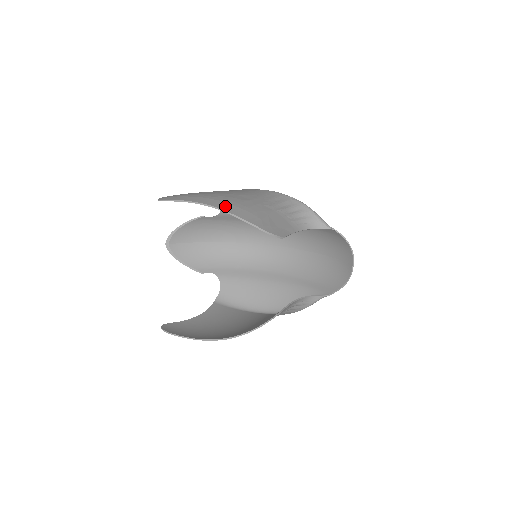
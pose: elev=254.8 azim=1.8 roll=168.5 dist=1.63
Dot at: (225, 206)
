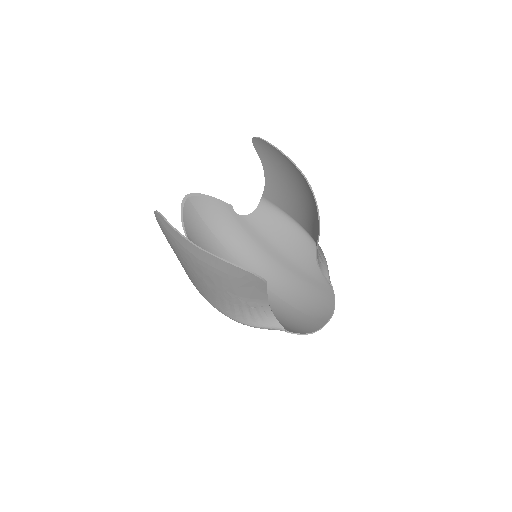
Dot at: occluded
